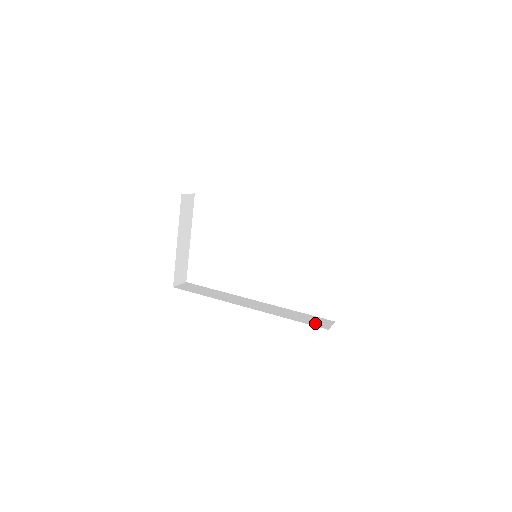
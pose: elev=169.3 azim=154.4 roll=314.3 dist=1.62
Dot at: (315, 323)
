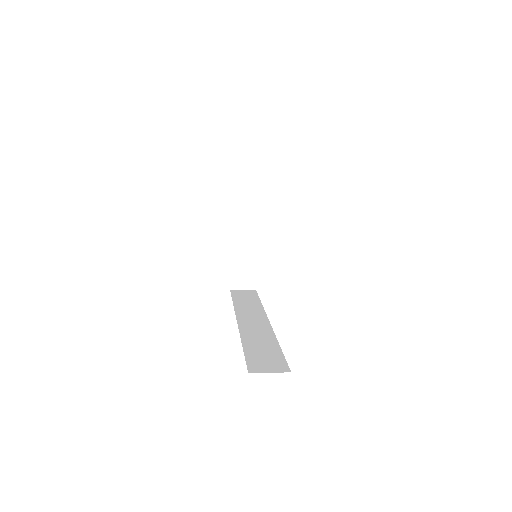
Dot at: (257, 361)
